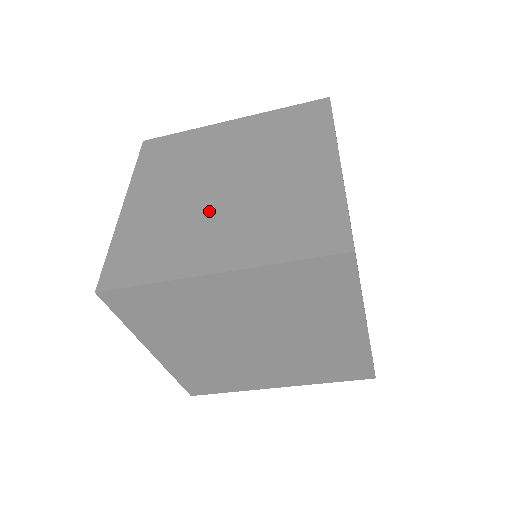
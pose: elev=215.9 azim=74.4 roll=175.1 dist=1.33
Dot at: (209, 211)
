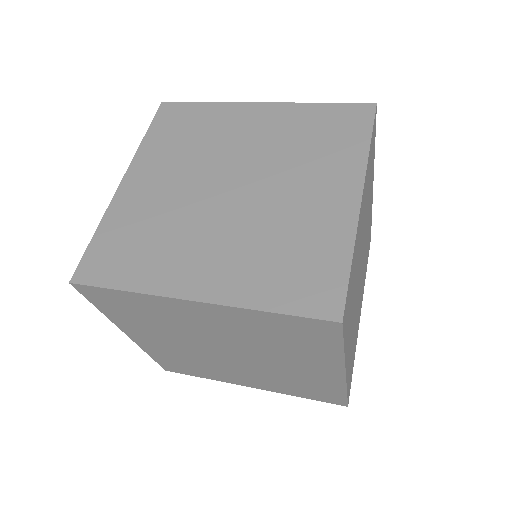
Dot at: (206, 218)
